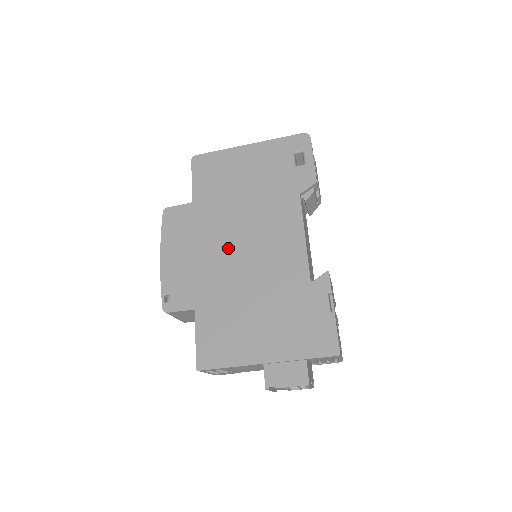
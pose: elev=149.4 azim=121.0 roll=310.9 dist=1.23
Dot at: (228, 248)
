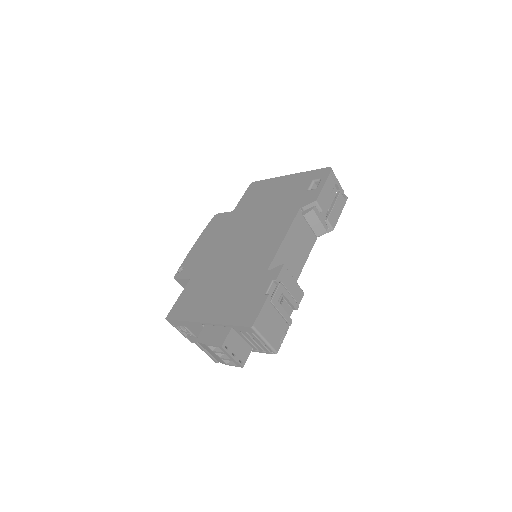
Dot at: (233, 242)
